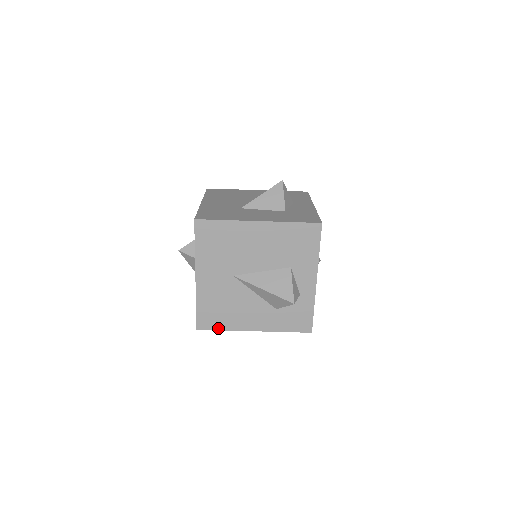
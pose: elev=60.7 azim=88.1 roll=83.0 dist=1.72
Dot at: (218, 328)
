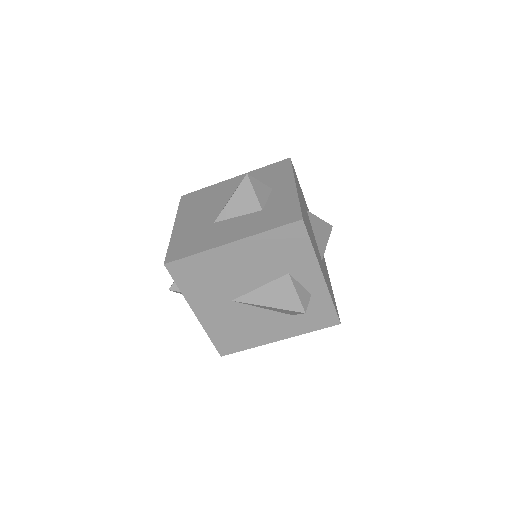
Dot at: (241, 349)
